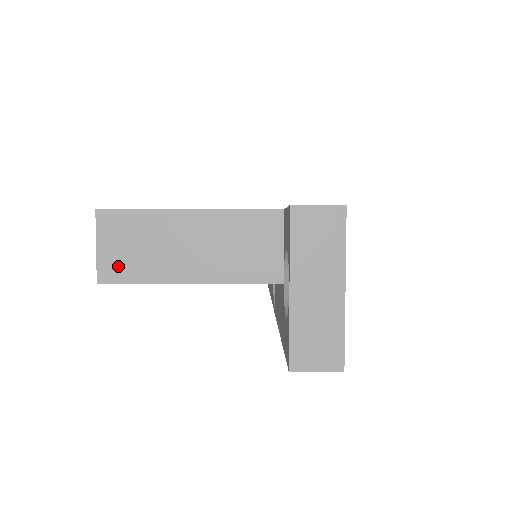
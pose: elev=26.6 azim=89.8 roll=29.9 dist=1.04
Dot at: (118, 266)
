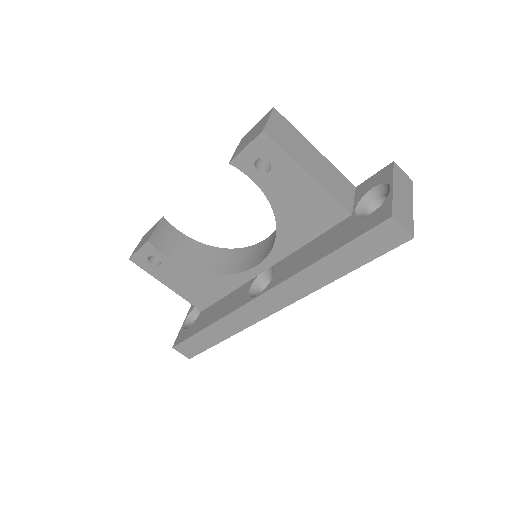
Dot at: (277, 135)
